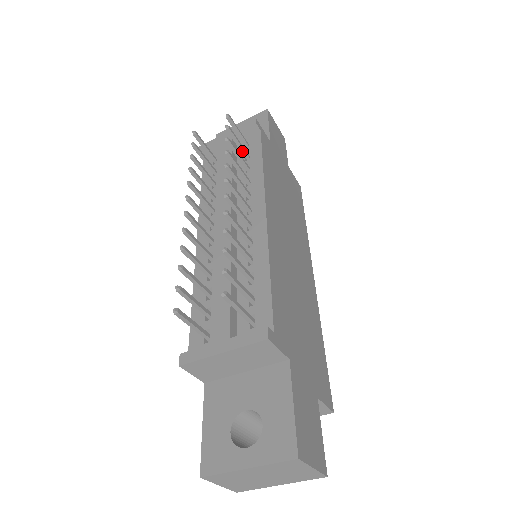
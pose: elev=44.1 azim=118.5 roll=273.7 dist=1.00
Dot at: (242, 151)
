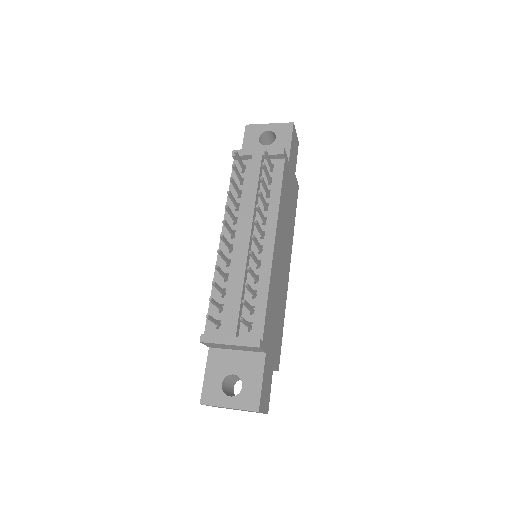
Dot at: (268, 178)
